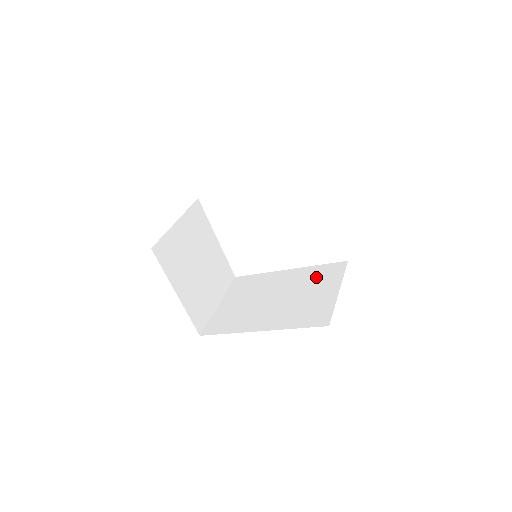
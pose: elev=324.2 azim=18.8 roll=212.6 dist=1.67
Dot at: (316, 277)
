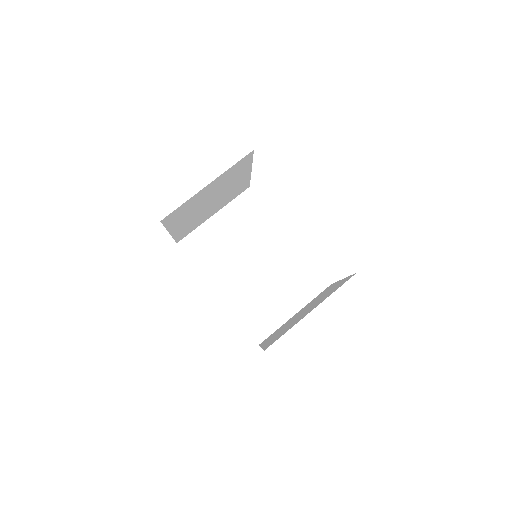
Dot at: (297, 276)
